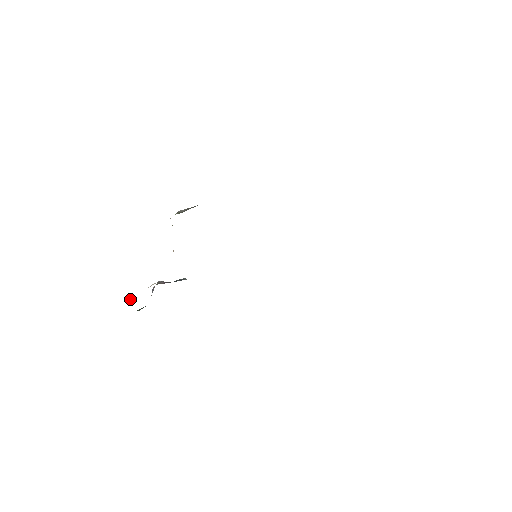
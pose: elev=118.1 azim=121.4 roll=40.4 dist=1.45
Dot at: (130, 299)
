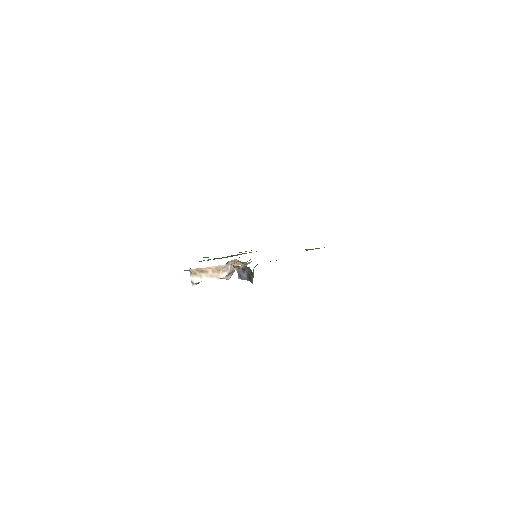
Dot at: occluded
